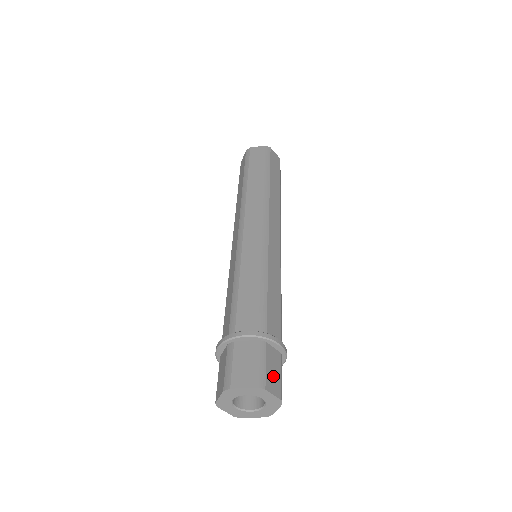
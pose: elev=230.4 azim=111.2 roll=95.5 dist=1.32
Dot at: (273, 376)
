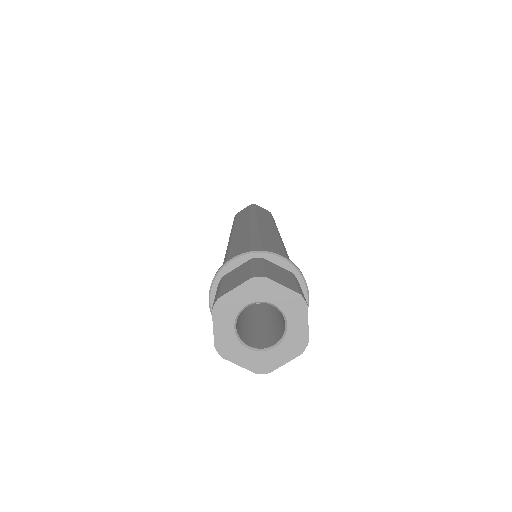
Dot at: (280, 277)
